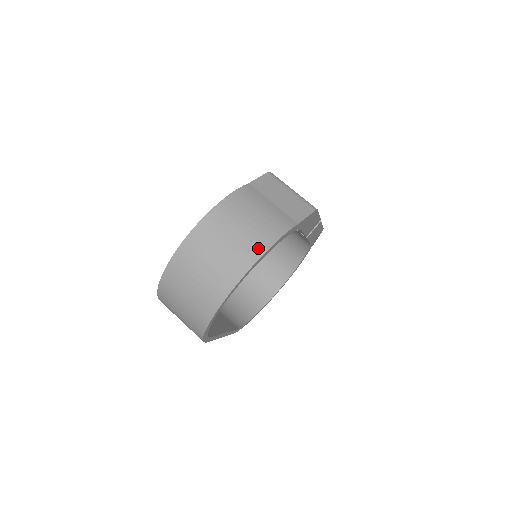
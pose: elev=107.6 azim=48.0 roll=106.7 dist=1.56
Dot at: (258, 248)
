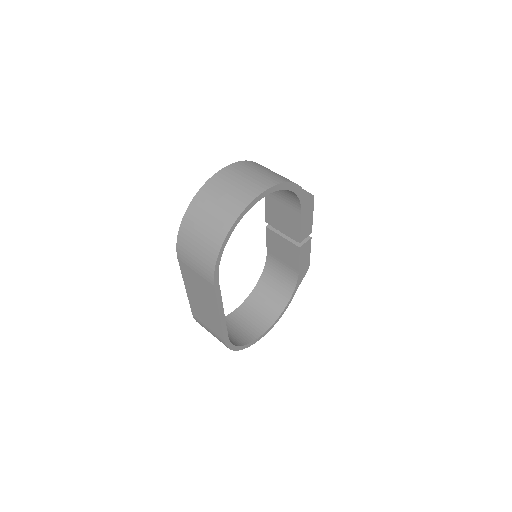
Dot at: (275, 180)
